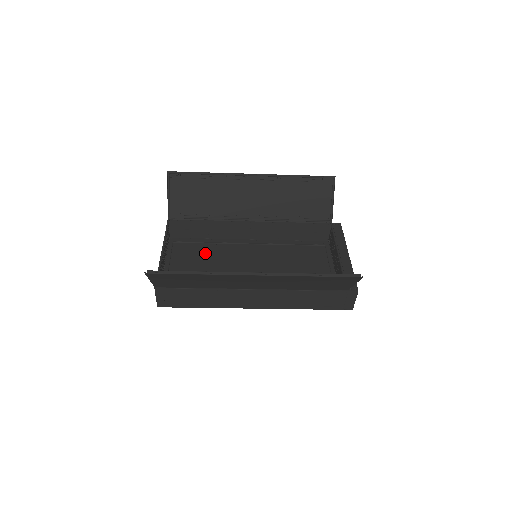
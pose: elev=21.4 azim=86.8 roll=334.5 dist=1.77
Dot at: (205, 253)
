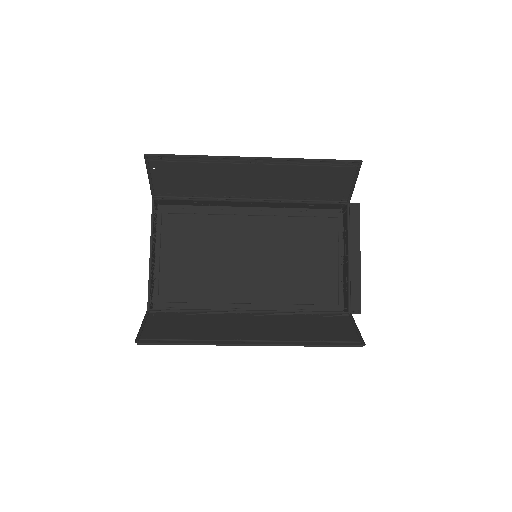
Dot at: (199, 231)
